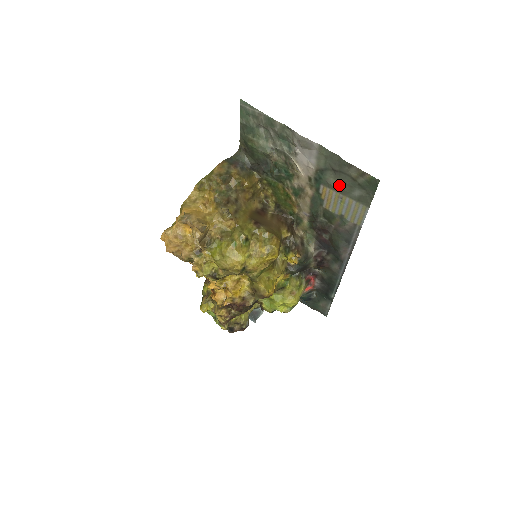
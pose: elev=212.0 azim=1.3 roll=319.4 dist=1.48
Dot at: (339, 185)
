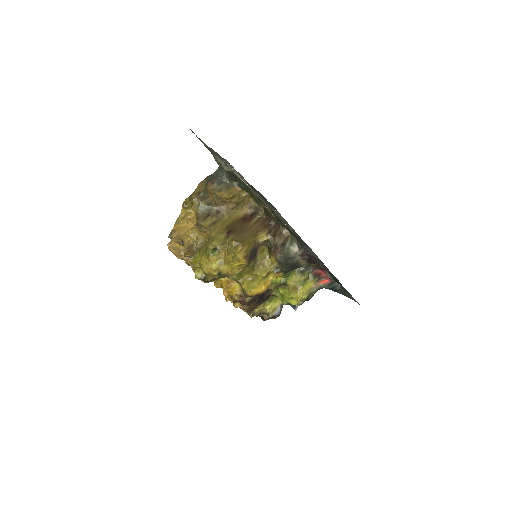
Dot at: (261, 198)
